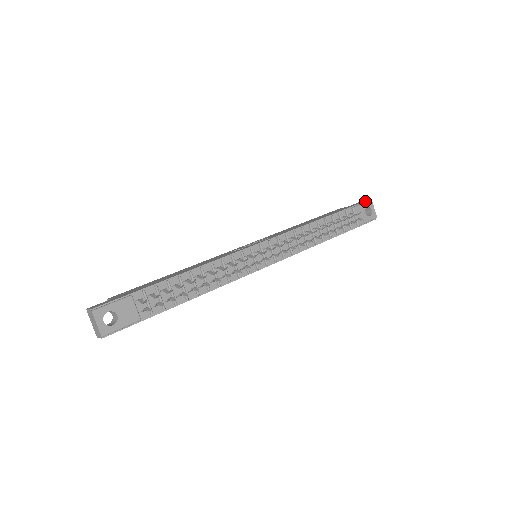
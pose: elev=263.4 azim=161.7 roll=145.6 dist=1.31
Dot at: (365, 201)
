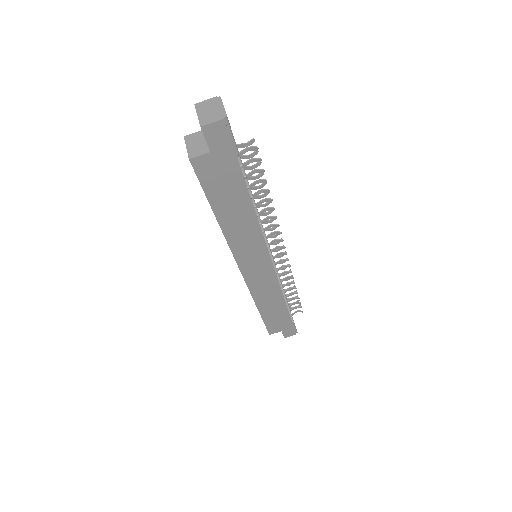
Dot at: occluded
